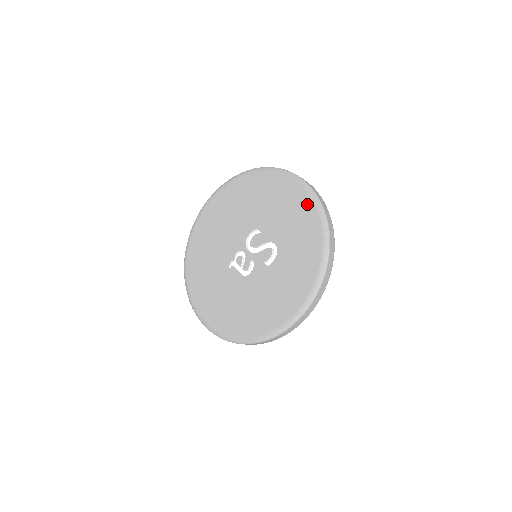
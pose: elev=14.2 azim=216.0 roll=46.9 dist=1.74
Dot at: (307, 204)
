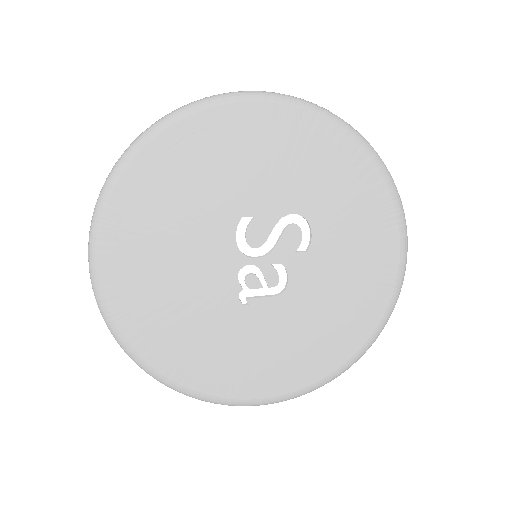
Dot at: (300, 122)
